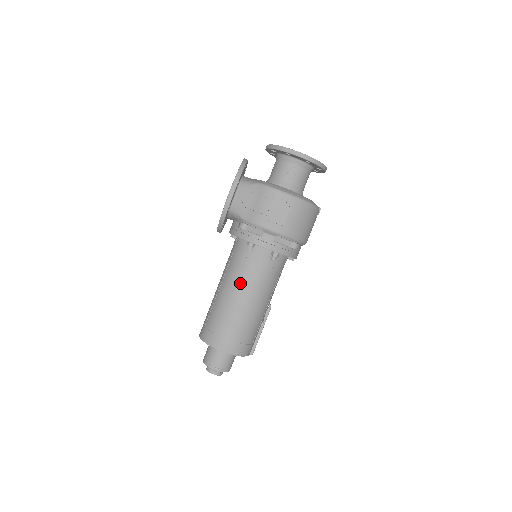
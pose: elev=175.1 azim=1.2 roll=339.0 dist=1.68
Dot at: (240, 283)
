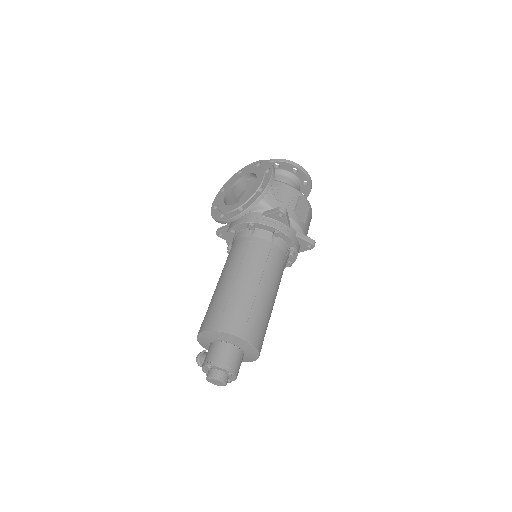
Dot at: (266, 270)
